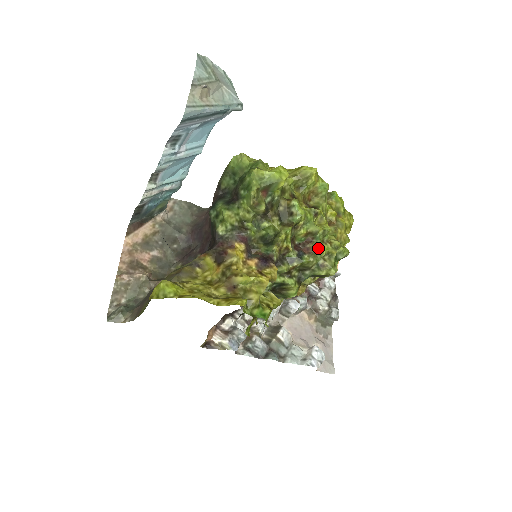
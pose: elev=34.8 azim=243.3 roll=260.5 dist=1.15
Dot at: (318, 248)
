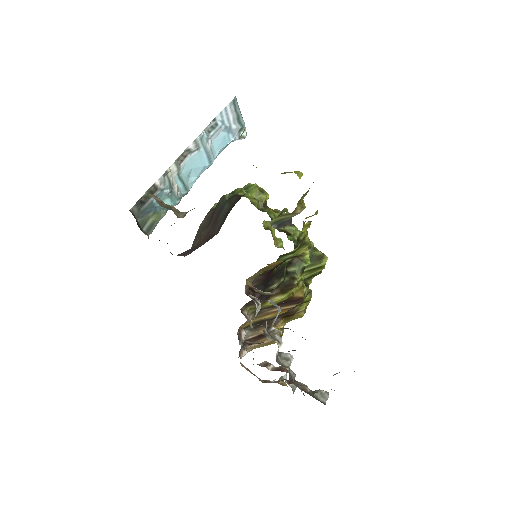
Dot at: occluded
